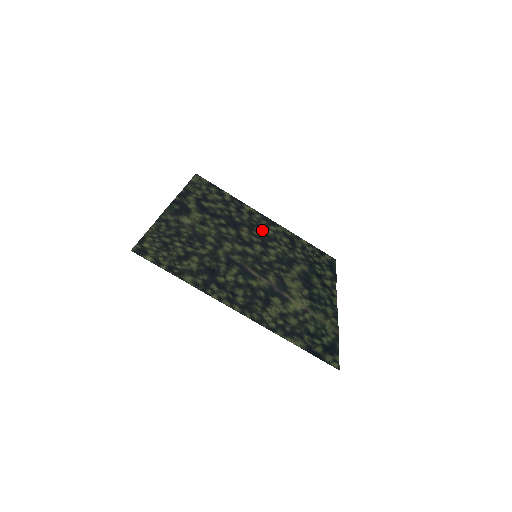
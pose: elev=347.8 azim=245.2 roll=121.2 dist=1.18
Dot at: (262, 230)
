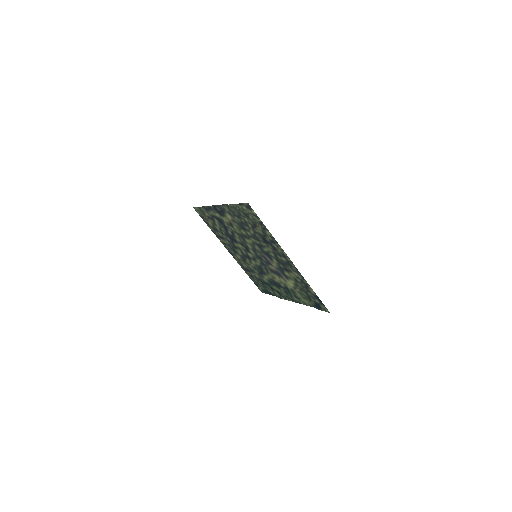
Dot at: (237, 253)
